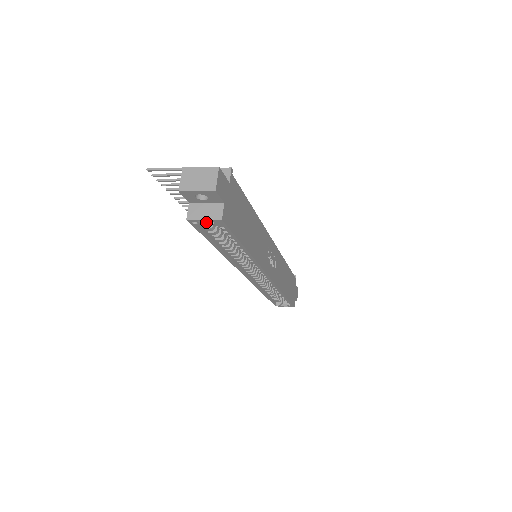
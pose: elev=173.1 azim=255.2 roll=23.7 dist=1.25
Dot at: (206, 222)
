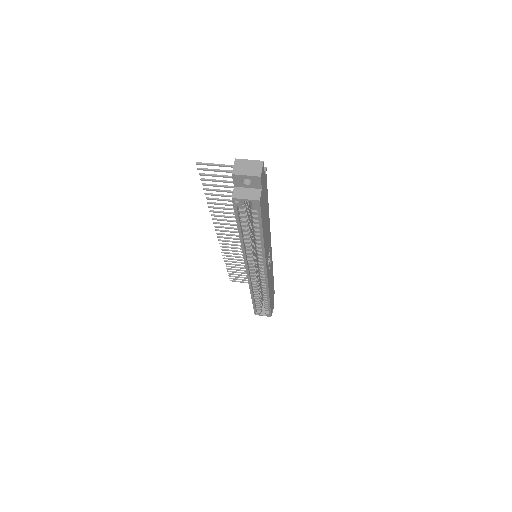
Dot at: (244, 203)
